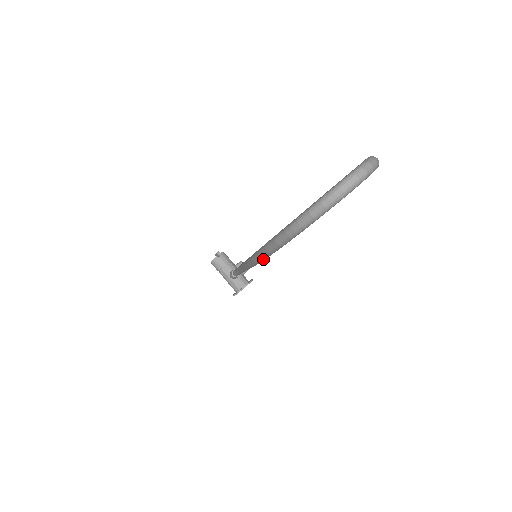
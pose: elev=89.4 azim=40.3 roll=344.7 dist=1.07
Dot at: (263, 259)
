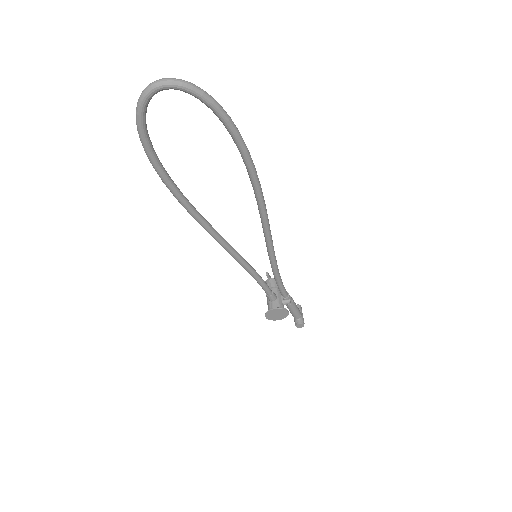
Dot at: (166, 185)
